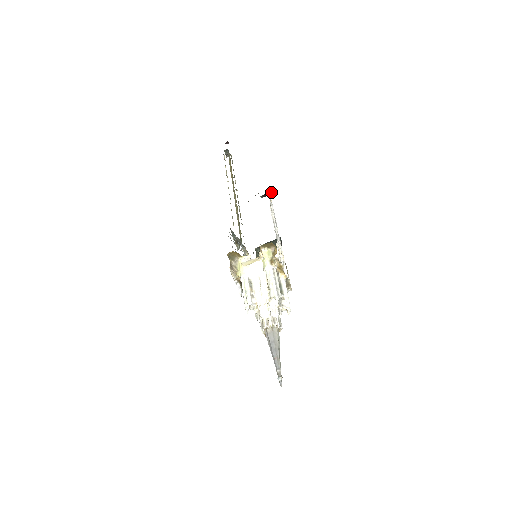
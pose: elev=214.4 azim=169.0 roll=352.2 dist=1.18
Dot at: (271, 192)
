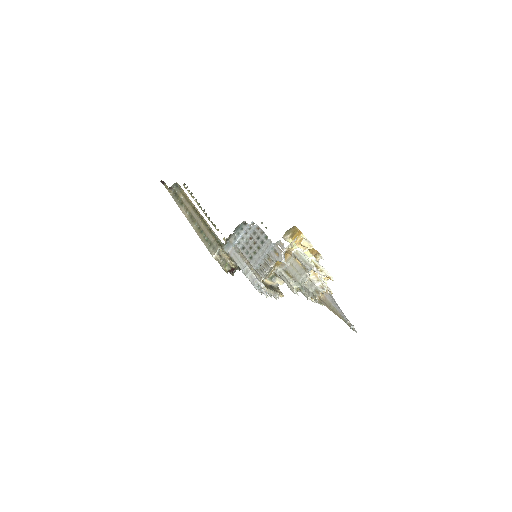
Dot at: occluded
